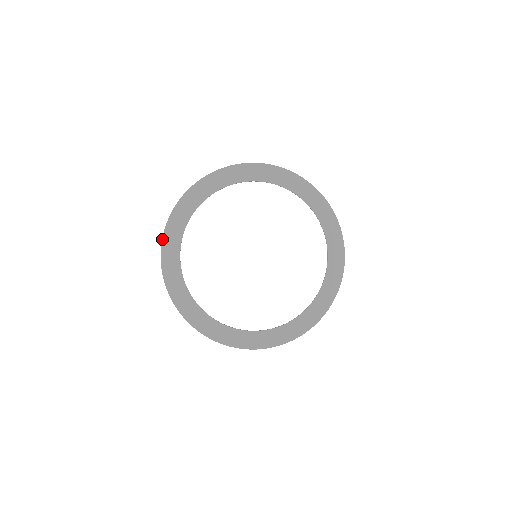
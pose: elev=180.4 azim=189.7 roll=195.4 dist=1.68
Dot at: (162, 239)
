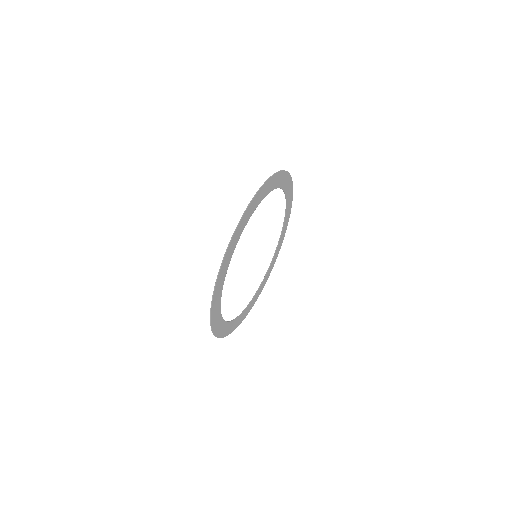
Dot at: occluded
